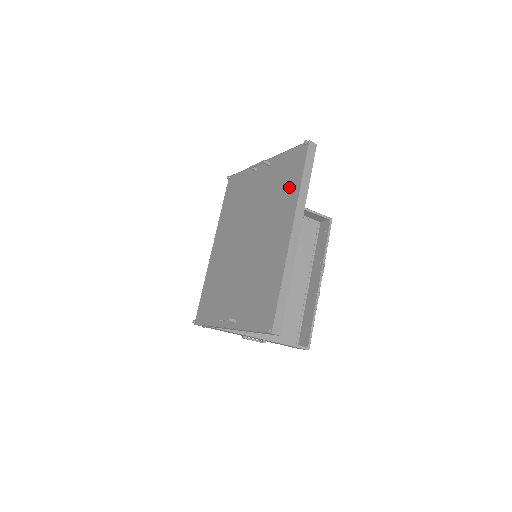
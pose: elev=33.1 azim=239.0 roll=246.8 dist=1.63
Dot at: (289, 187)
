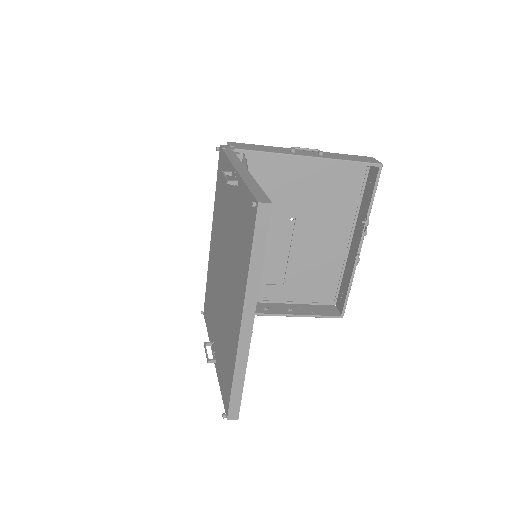
Dot at: (243, 253)
